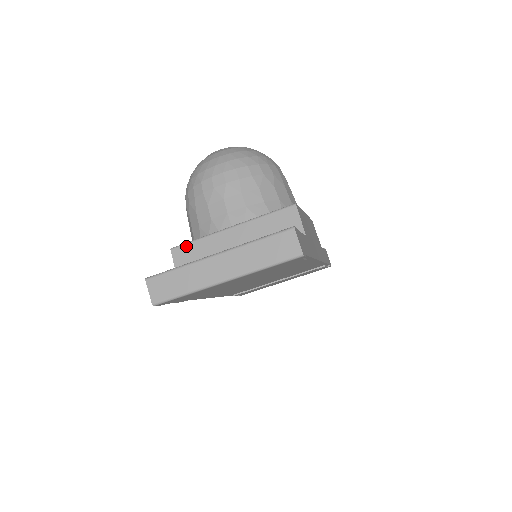
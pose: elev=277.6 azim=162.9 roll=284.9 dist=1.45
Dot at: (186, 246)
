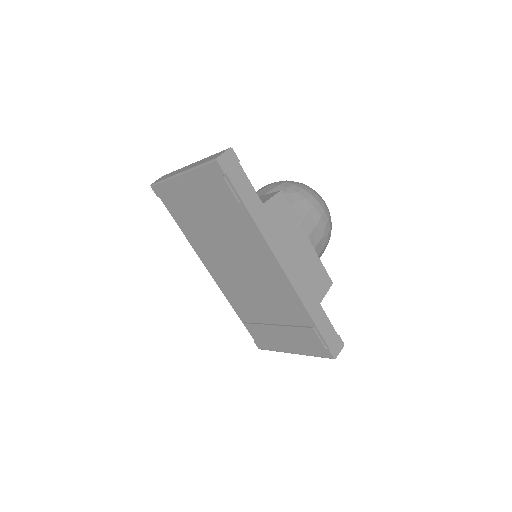
Dot at: occluded
